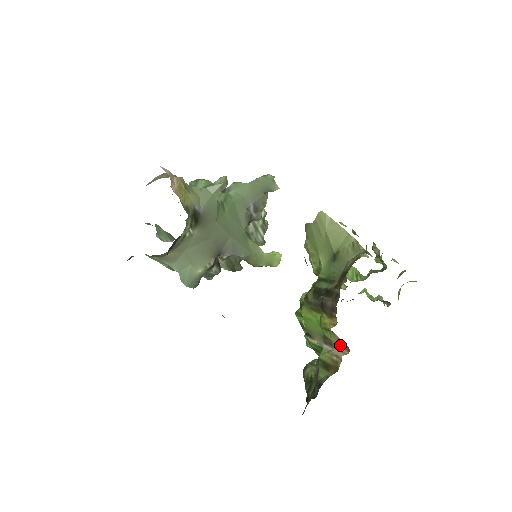
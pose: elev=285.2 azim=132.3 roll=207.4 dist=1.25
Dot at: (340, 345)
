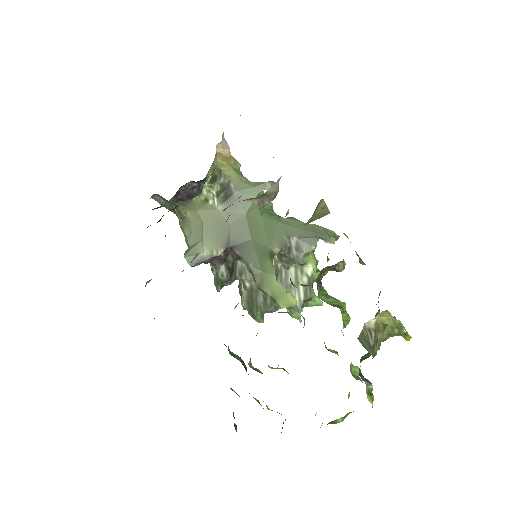
Dot at: occluded
